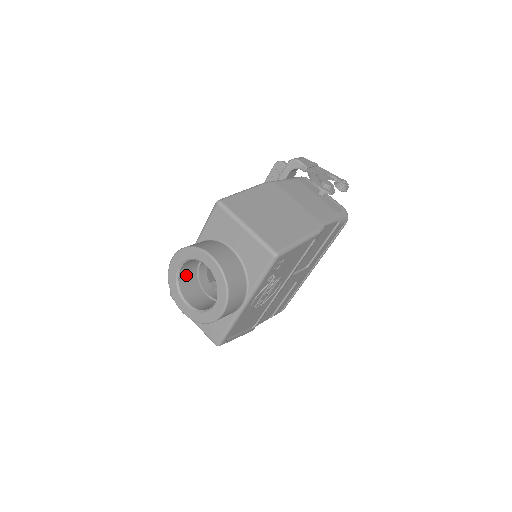
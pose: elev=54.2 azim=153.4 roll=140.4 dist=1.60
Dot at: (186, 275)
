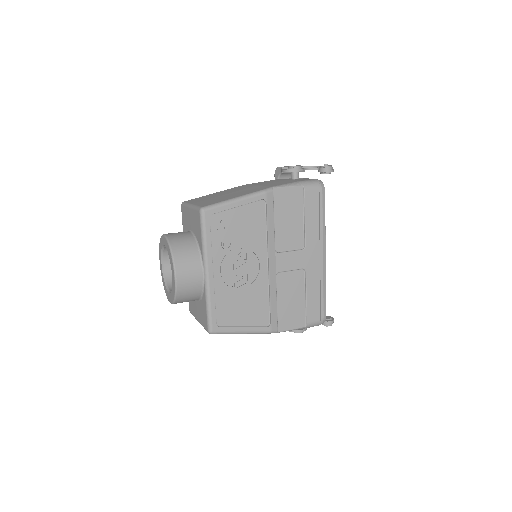
Dot at: occluded
